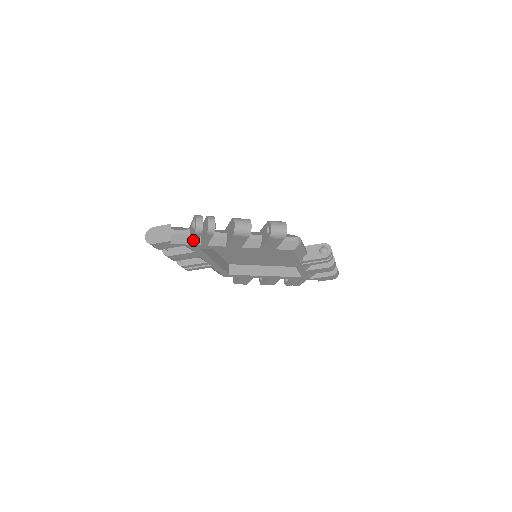
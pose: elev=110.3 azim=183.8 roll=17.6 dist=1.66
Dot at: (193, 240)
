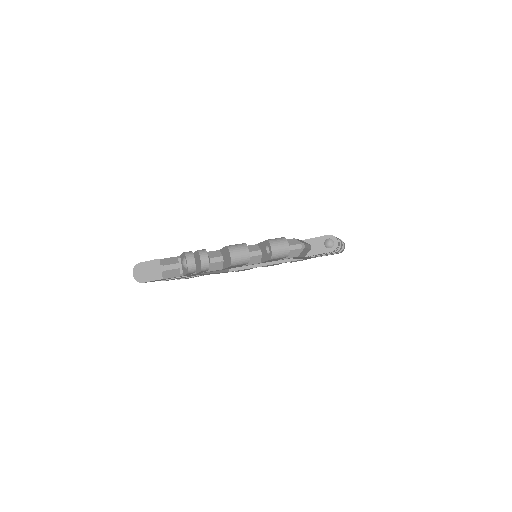
Dot at: occluded
